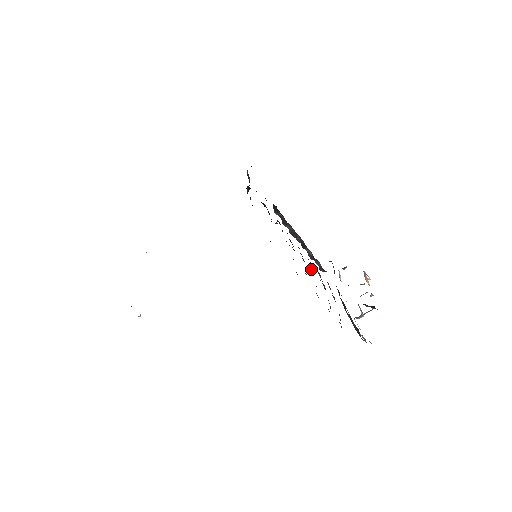
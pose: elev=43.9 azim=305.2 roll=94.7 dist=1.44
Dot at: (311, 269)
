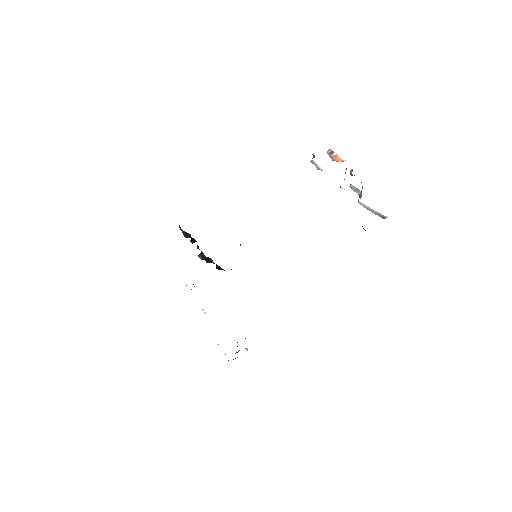
Dot at: occluded
